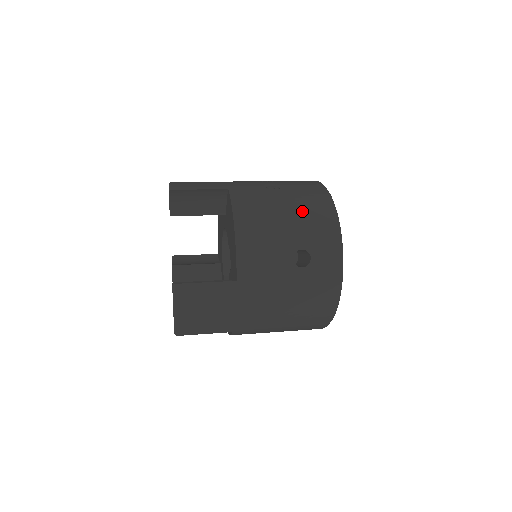
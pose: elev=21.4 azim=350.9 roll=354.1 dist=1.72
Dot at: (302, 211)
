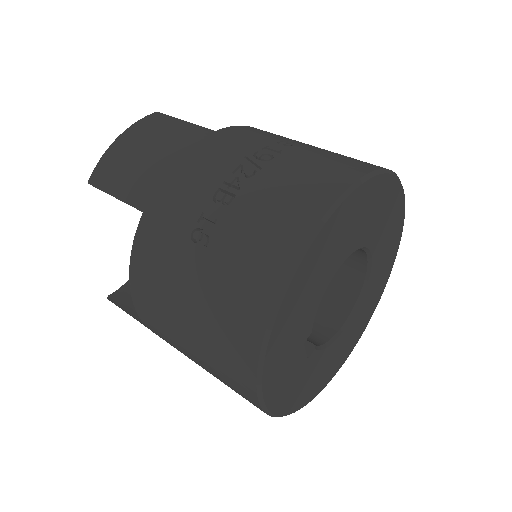
Dot at: (209, 319)
